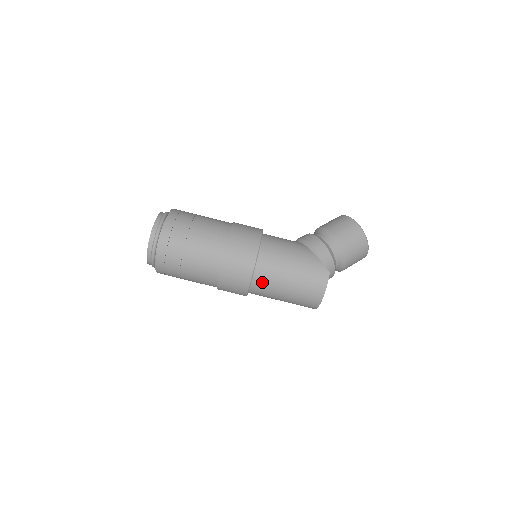
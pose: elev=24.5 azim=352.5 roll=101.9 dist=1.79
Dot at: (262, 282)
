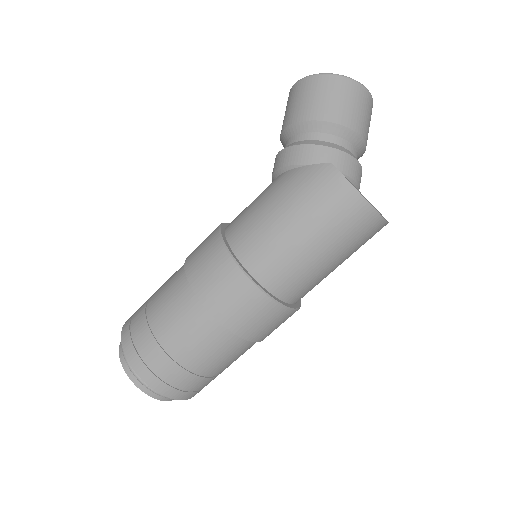
Dot at: (278, 276)
